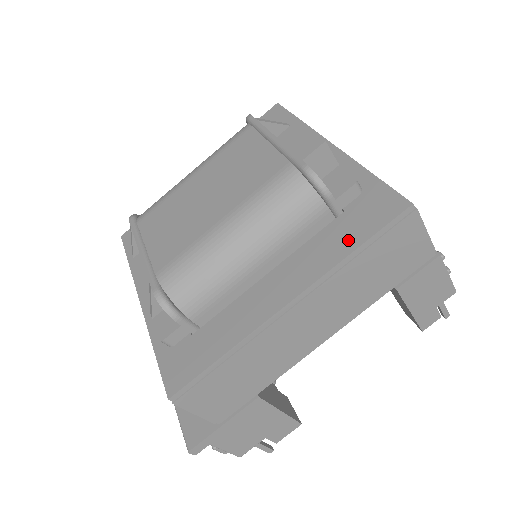
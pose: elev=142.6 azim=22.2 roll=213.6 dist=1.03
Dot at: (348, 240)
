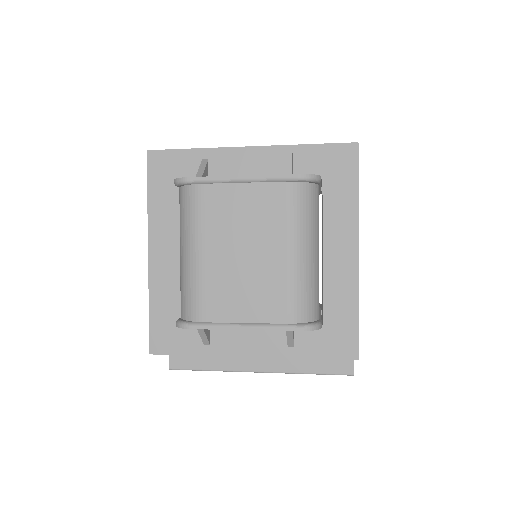
Dot at: (347, 191)
